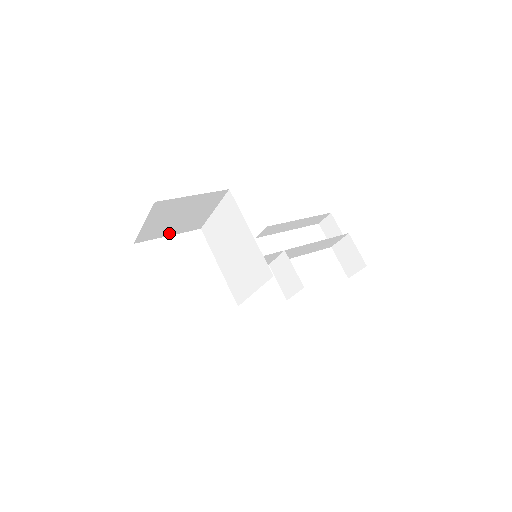
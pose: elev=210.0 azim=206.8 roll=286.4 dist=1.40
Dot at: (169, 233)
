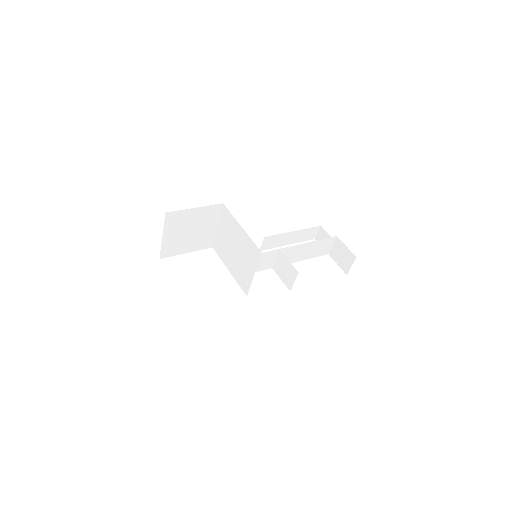
Dot at: (186, 250)
